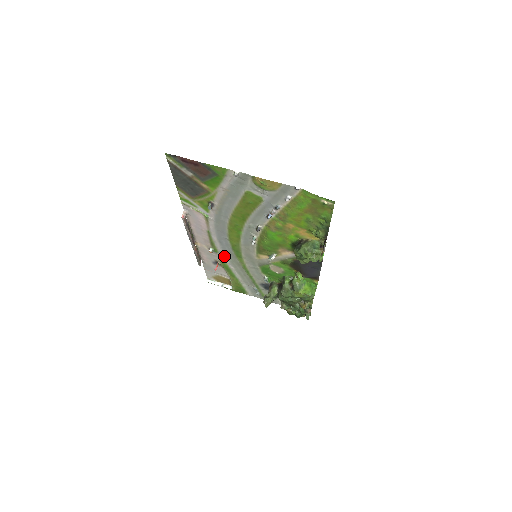
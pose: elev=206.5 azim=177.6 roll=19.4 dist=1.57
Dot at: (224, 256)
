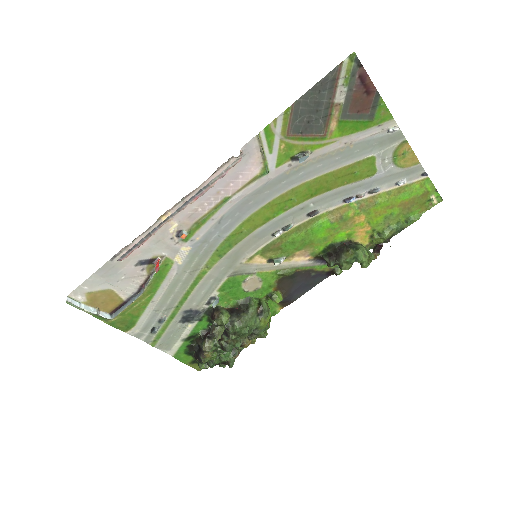
Dot at: (187, 250)
